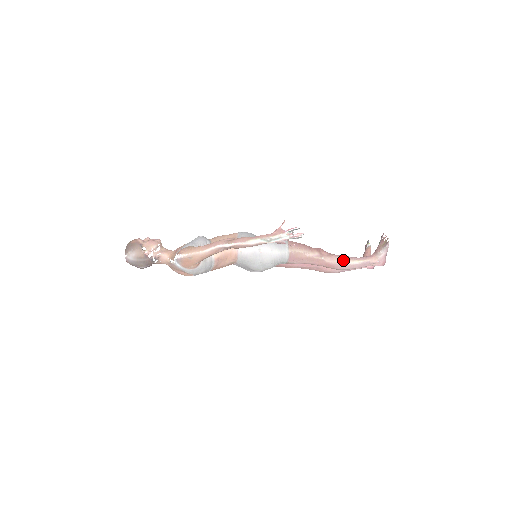
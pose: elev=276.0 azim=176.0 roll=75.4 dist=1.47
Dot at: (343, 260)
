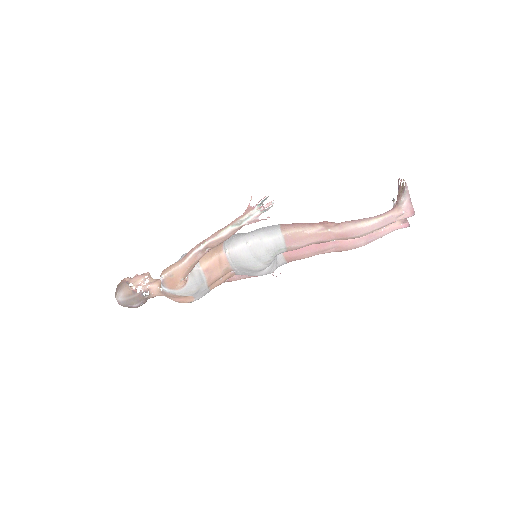
Dot at: (355, 224)
